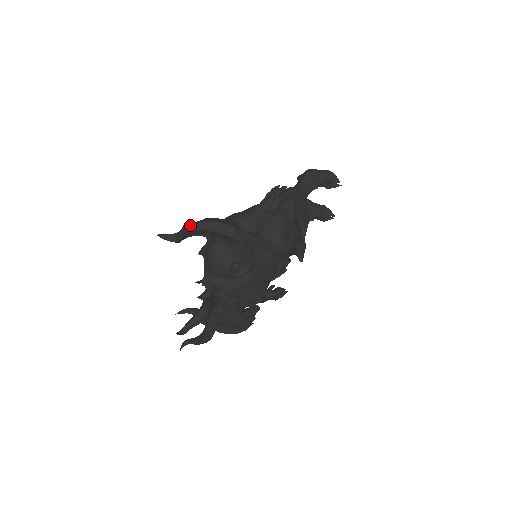
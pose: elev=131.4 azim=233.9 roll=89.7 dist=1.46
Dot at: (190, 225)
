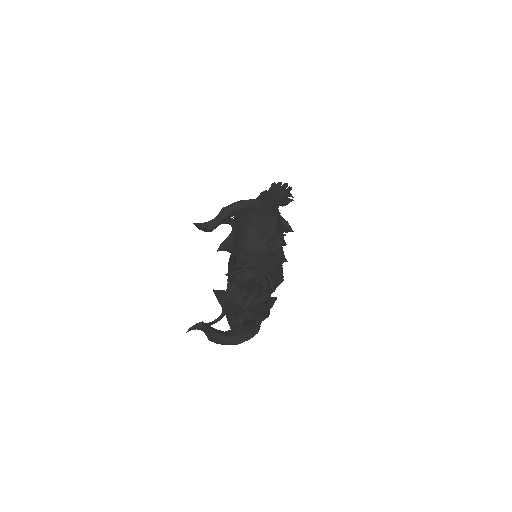
Dot at: (230, 206)
